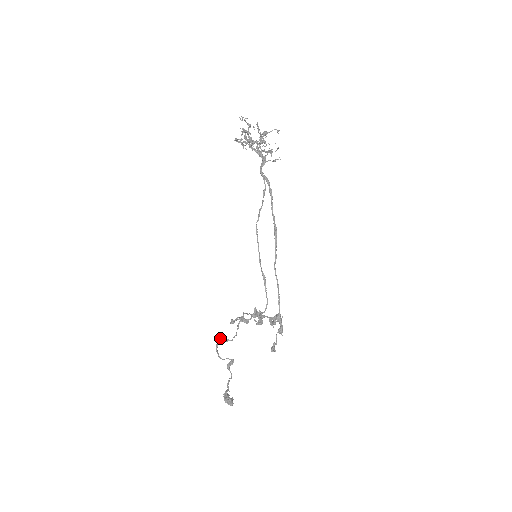
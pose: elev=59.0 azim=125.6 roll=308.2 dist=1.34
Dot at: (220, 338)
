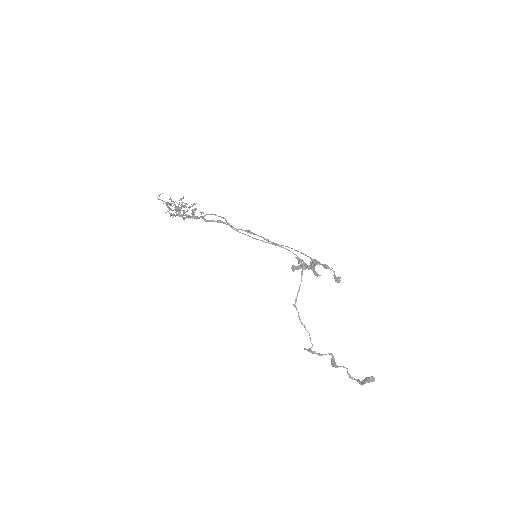
Dot at: occluded
